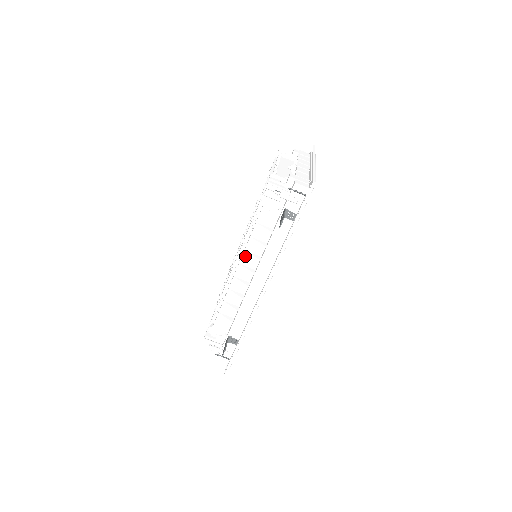
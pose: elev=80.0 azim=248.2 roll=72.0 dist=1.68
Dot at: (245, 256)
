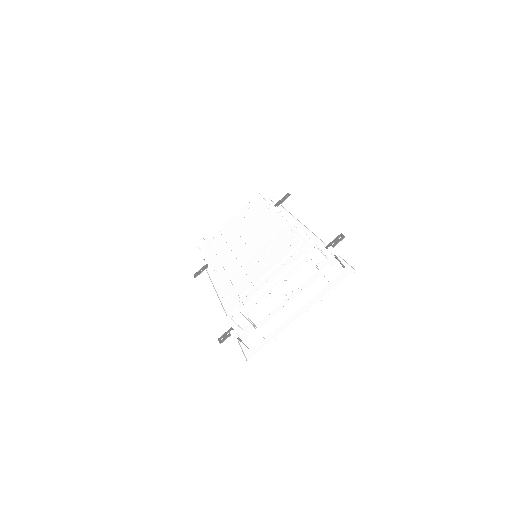
Dot at: (219, 286)
